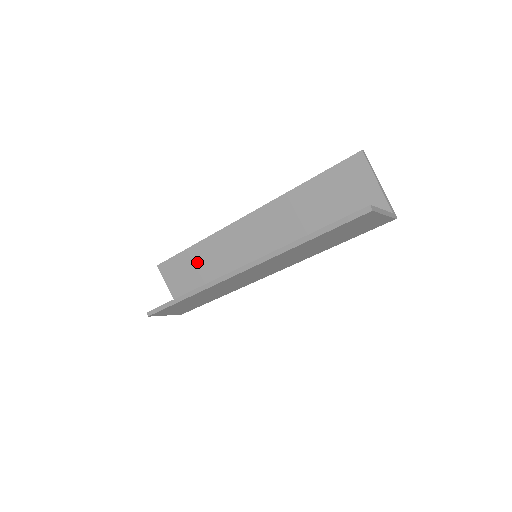
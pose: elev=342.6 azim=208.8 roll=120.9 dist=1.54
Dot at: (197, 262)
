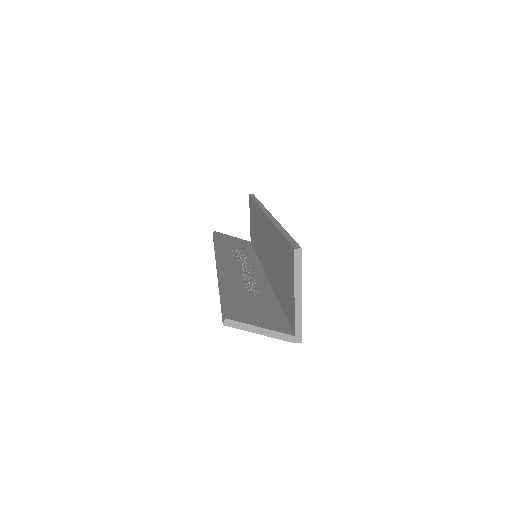
Dot at: (255, 217)
